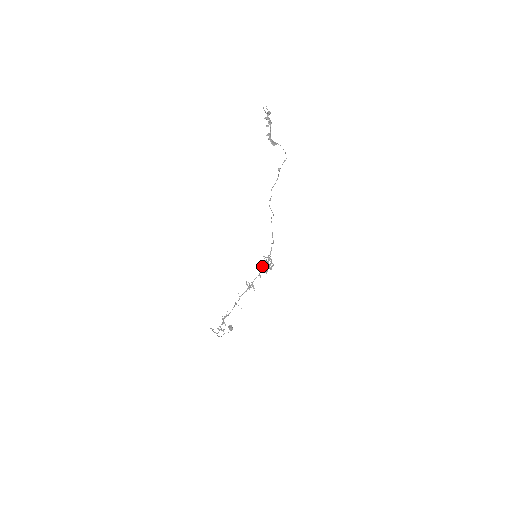
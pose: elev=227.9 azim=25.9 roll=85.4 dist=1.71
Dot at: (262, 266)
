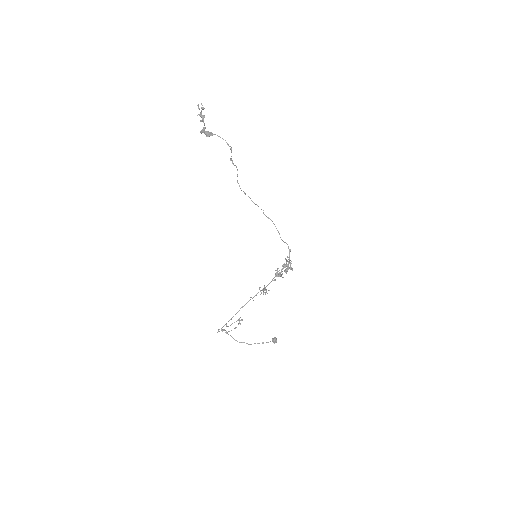
Dot at: (277, 269)
